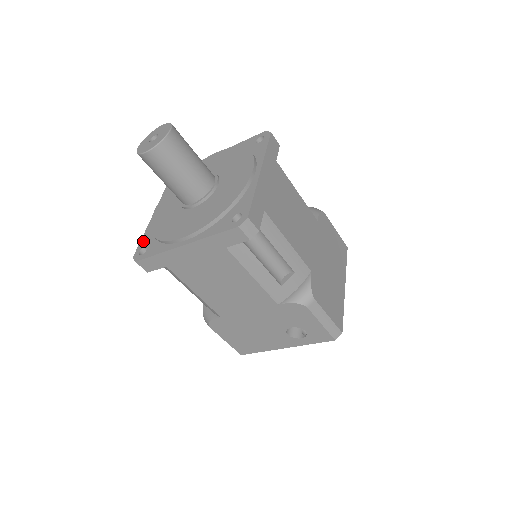
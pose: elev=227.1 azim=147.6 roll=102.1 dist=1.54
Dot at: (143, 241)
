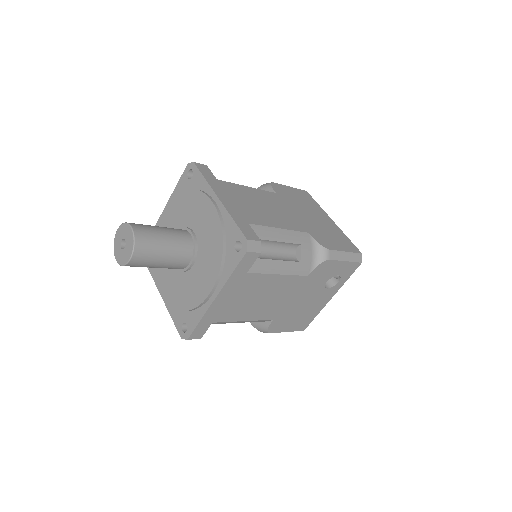
Dot at: (176, 321)
